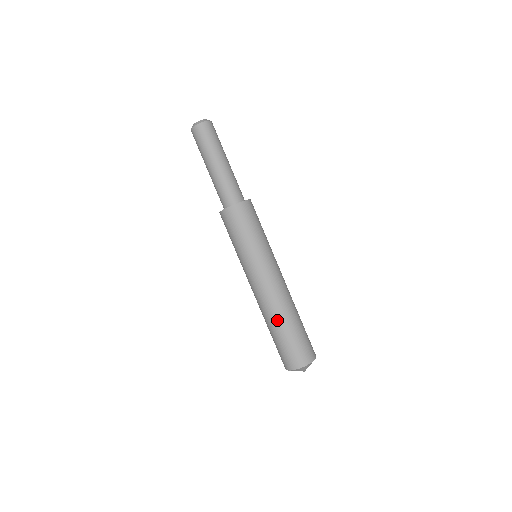
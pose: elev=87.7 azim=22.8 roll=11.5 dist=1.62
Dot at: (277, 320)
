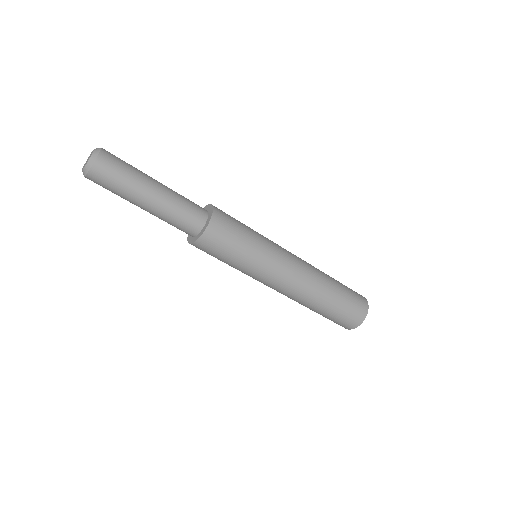
Dot at: (323, 297)
